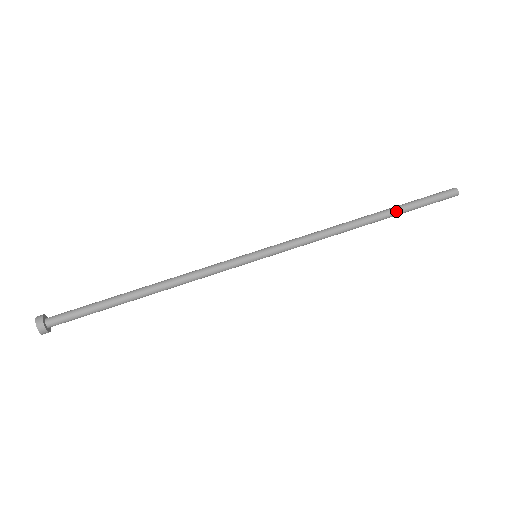
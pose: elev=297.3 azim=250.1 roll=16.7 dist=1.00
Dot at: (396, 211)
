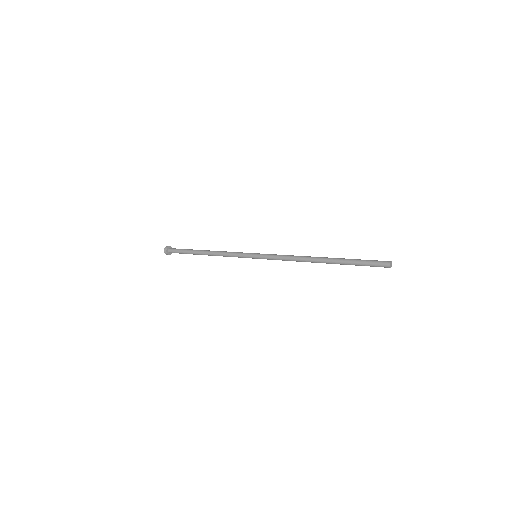
Dot at: (341, 259)
